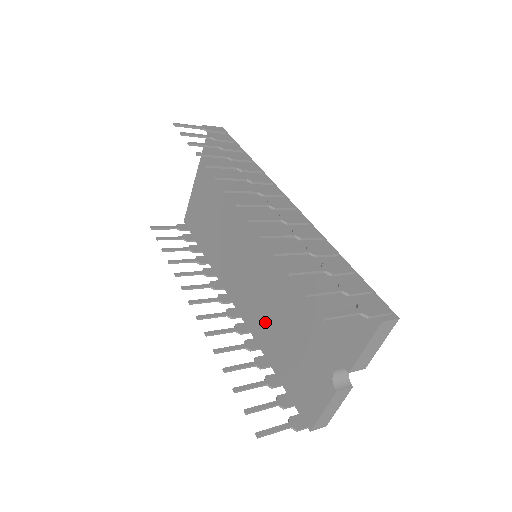
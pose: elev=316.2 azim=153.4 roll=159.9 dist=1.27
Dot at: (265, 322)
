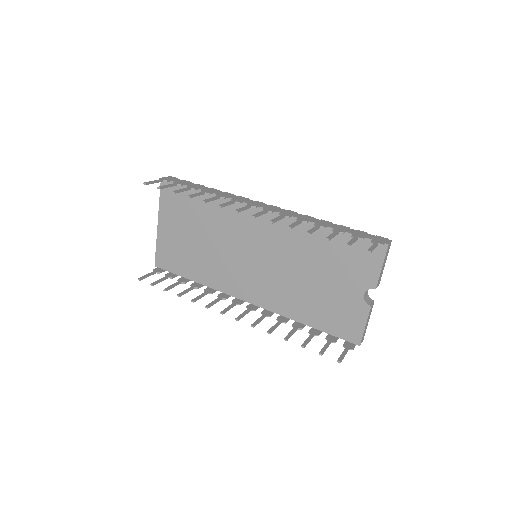
Dot at: (287, 297)
